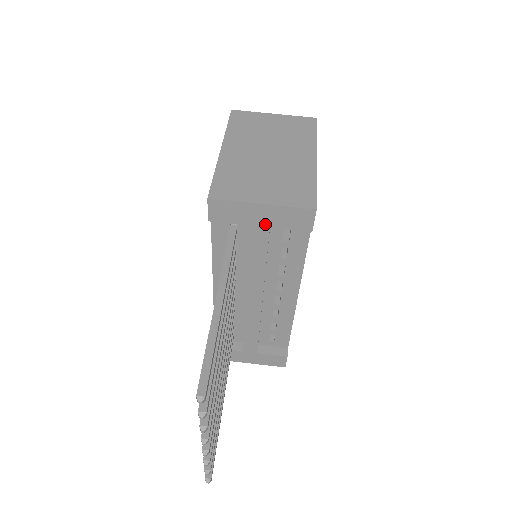
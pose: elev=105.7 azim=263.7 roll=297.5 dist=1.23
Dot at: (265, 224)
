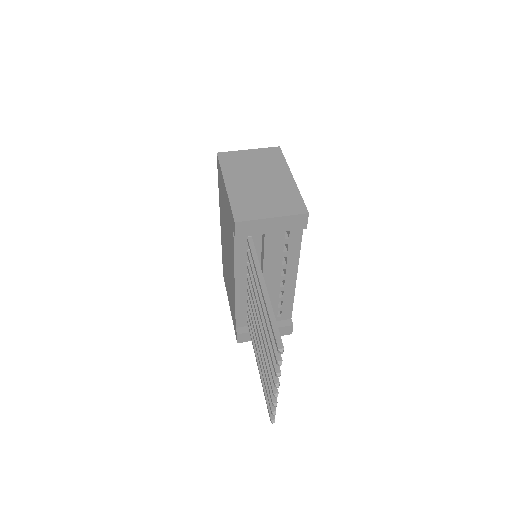
Dot at: (275, 231)
